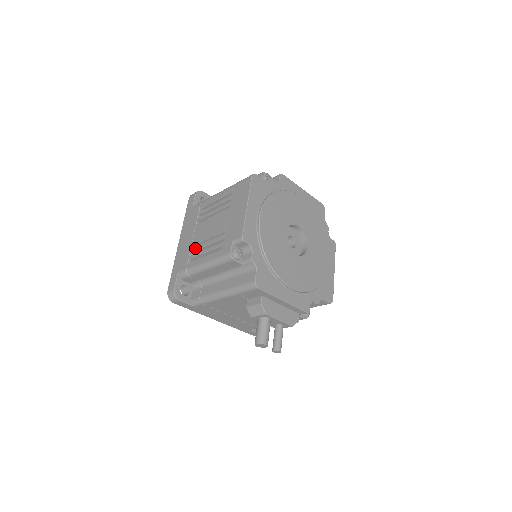
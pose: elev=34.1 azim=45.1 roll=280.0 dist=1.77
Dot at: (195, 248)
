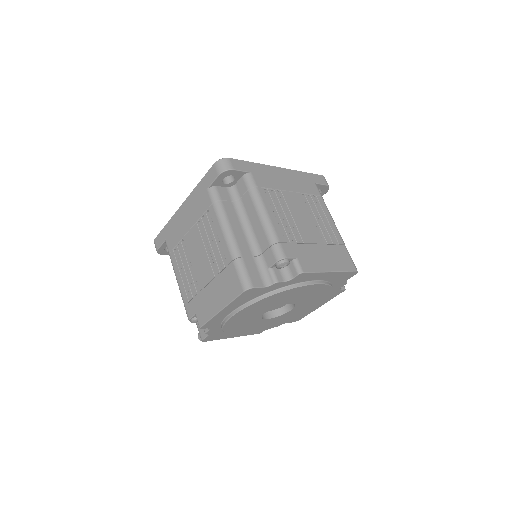
Dot at: (182, 249)
